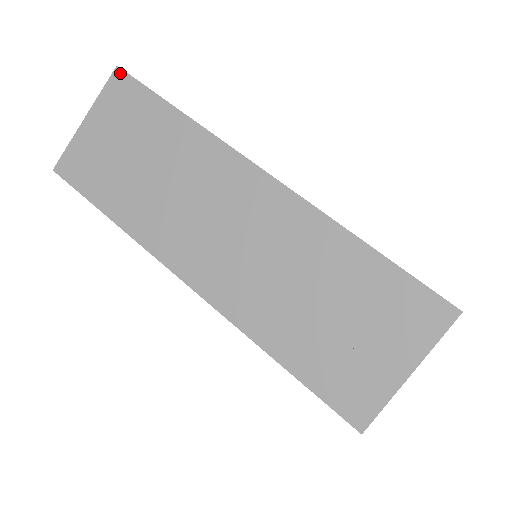
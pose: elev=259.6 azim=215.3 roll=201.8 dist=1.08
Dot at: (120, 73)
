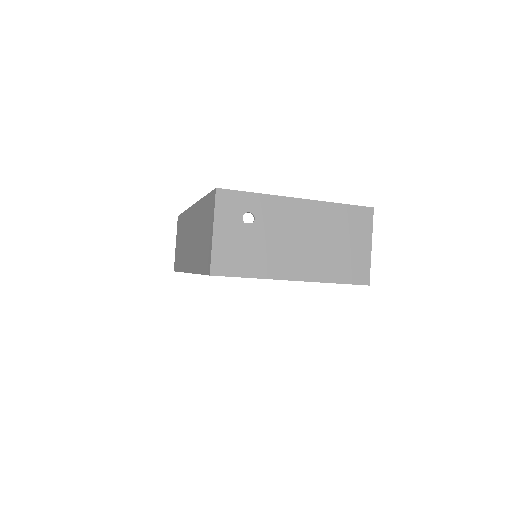
Dot at: (178, 218)
